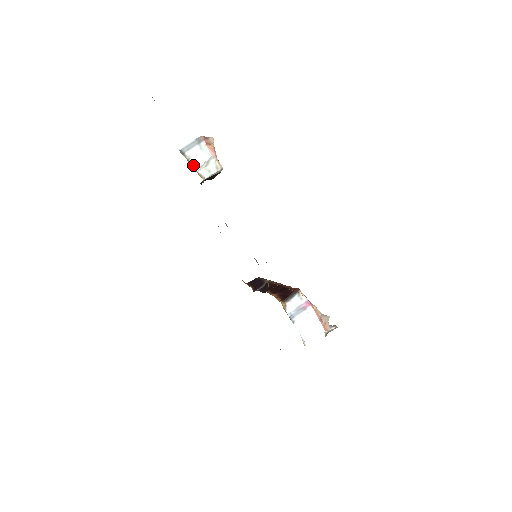
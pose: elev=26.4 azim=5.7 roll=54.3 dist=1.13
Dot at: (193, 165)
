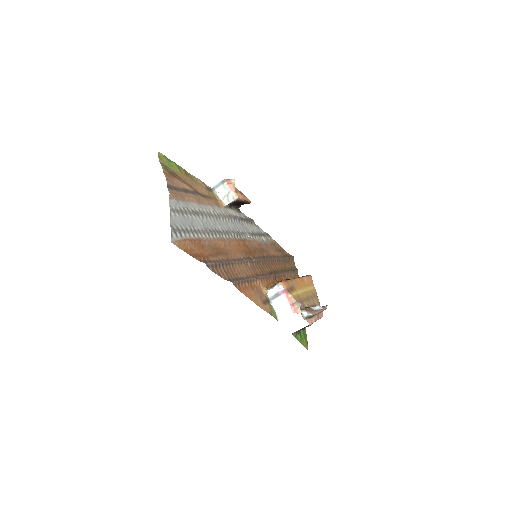
Dot at: (219, 197)
